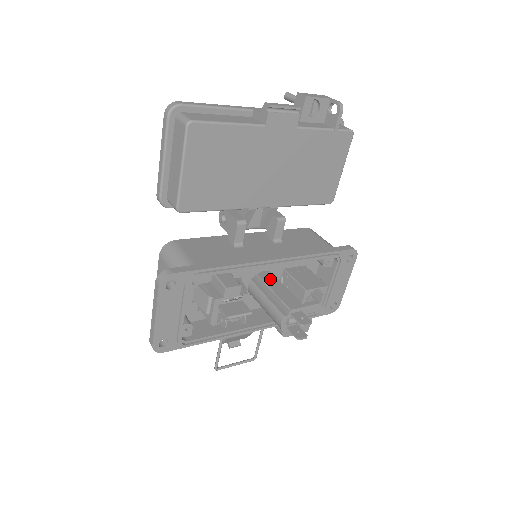
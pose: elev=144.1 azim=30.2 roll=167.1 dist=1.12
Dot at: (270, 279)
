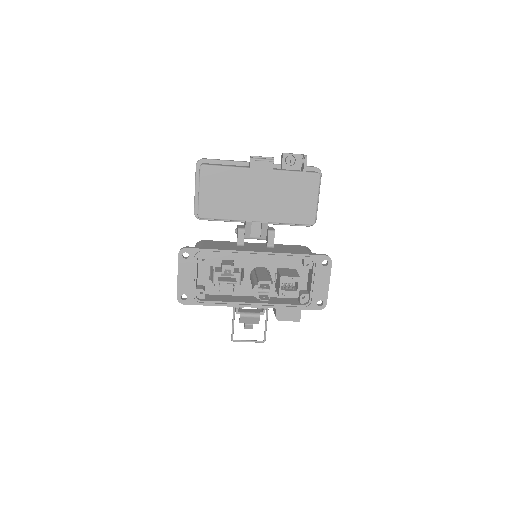
Dot at: (262, 270)
